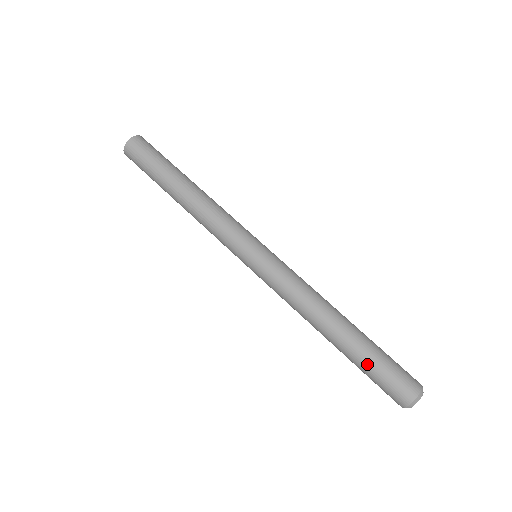
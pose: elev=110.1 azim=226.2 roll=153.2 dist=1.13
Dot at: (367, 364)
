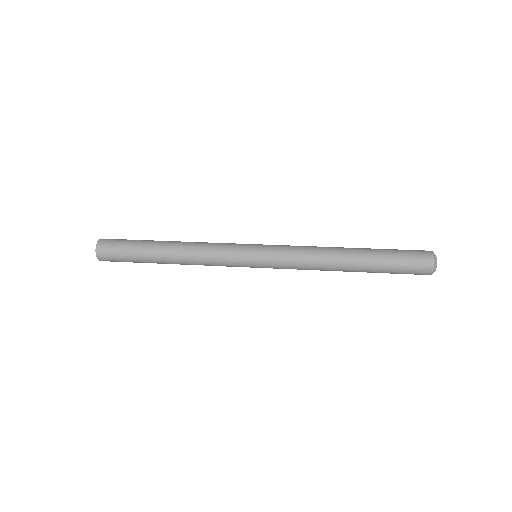
Dot at: (388, 257)
